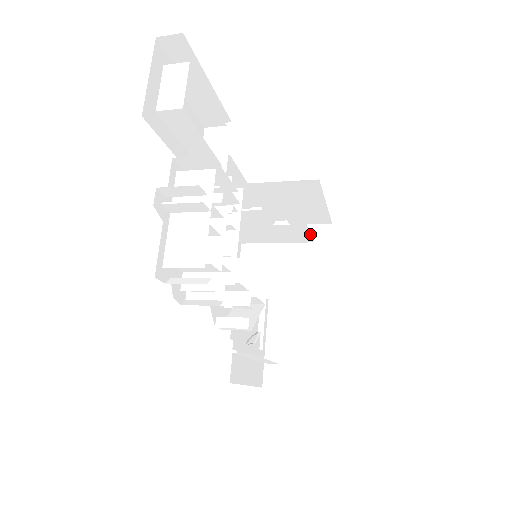
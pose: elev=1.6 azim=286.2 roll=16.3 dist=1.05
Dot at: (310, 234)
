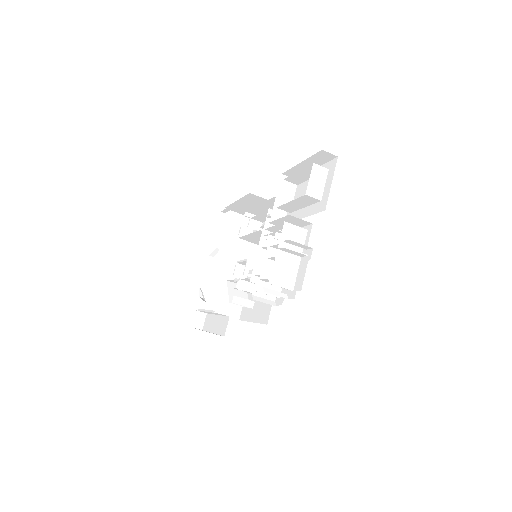
Dot at: occluded
